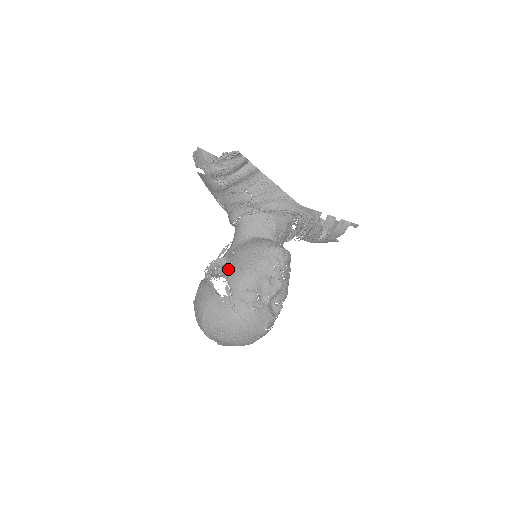
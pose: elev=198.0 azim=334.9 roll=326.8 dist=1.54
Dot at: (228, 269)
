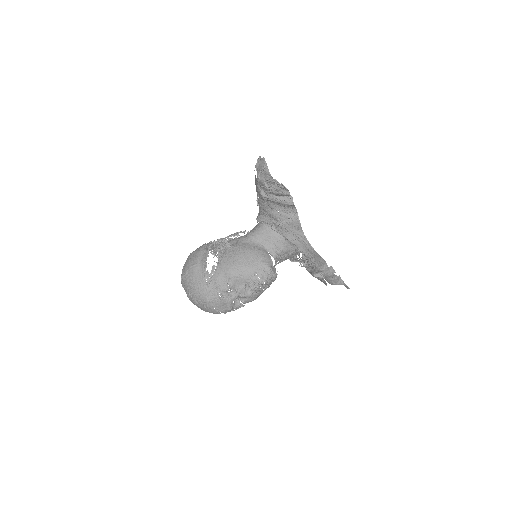
Dot at: (225, 255)
